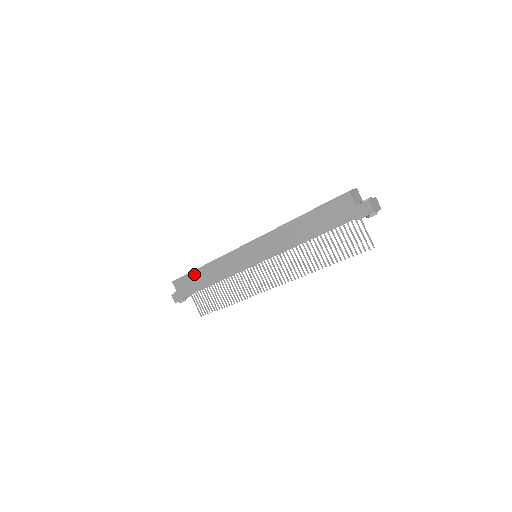
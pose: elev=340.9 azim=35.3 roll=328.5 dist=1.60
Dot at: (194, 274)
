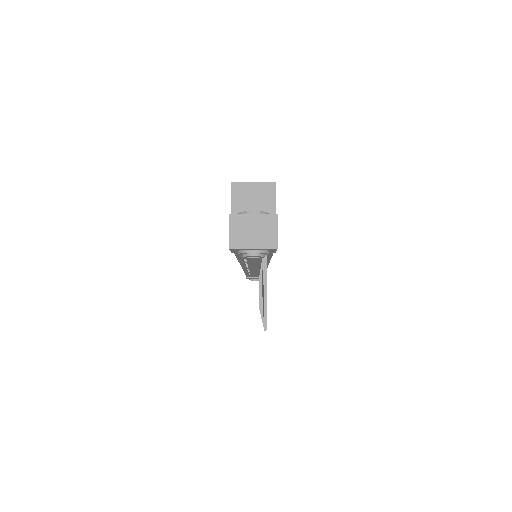
Dot at: occluded
